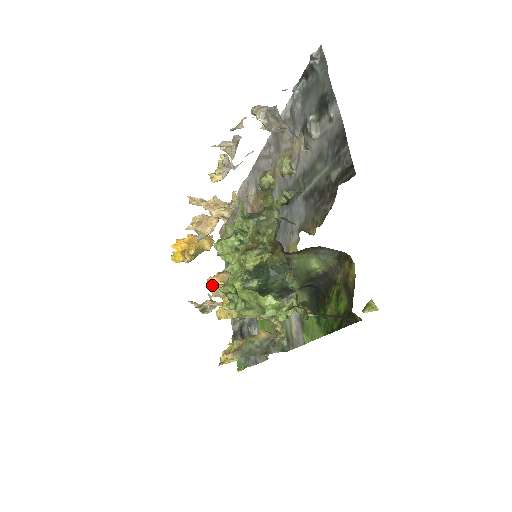
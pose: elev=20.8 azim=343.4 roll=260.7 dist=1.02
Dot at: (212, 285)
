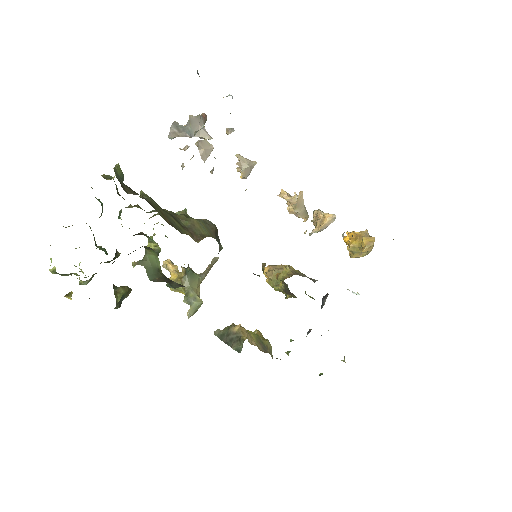
Dot at: occluded
